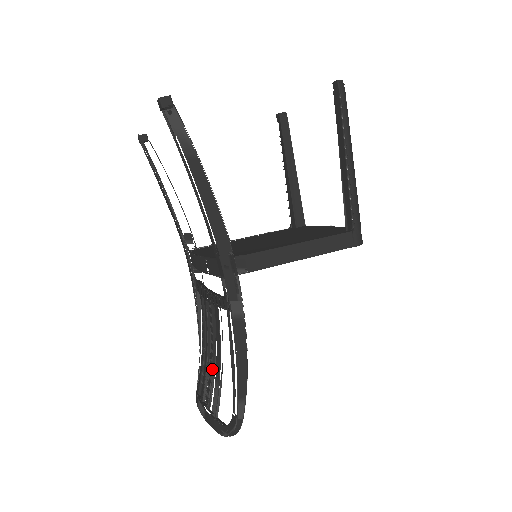
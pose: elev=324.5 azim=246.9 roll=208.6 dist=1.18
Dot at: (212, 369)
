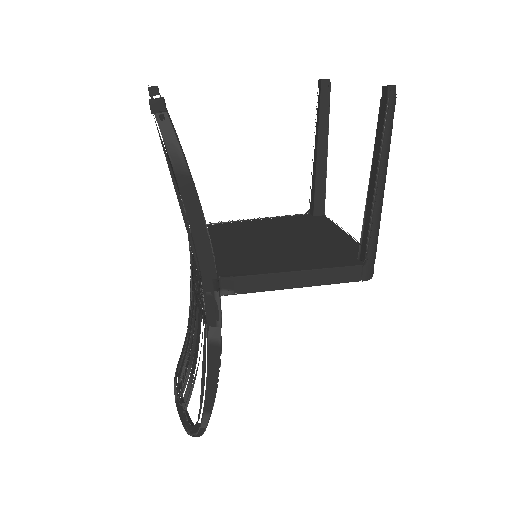
Dot at: (189, 362)
